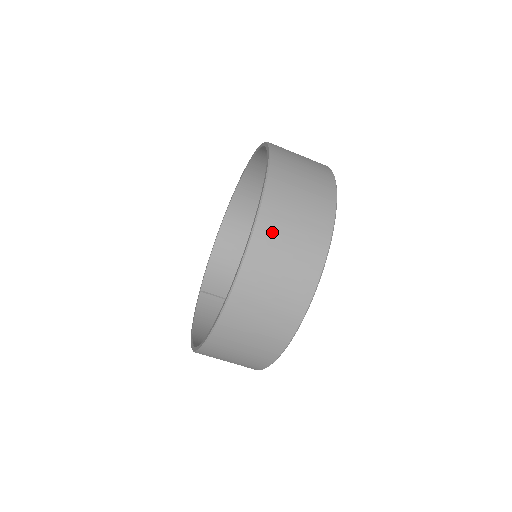
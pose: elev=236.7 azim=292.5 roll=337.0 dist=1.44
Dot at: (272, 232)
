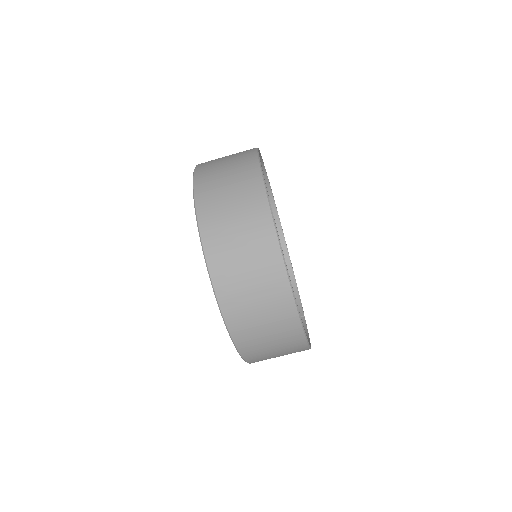
Dot at: (211, 202)
